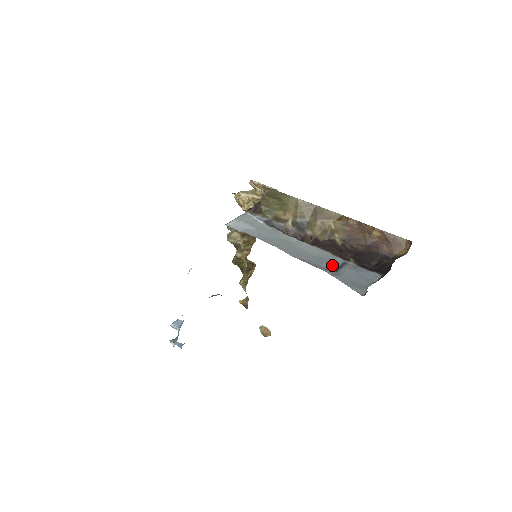
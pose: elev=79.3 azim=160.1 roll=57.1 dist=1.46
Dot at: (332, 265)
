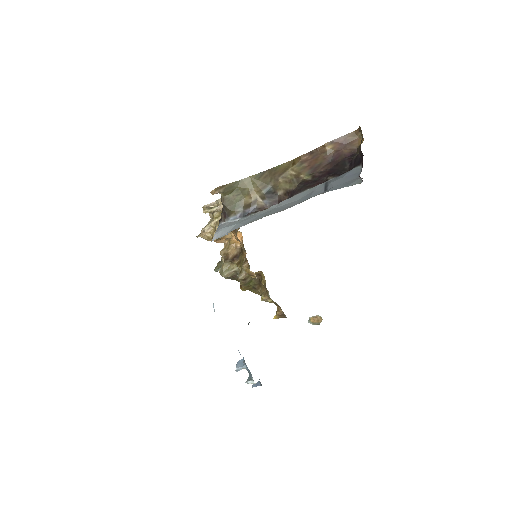
Dot at: (319, 191)
